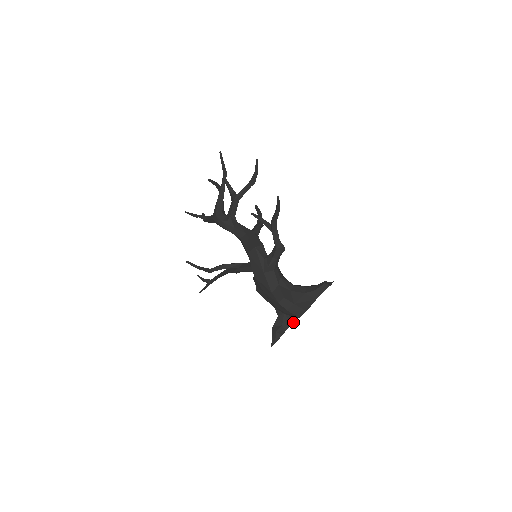
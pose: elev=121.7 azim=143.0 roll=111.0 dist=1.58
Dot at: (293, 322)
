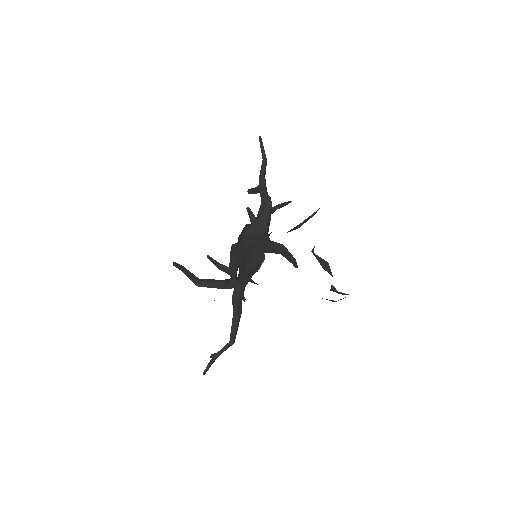
Dot at: (259, 268)
